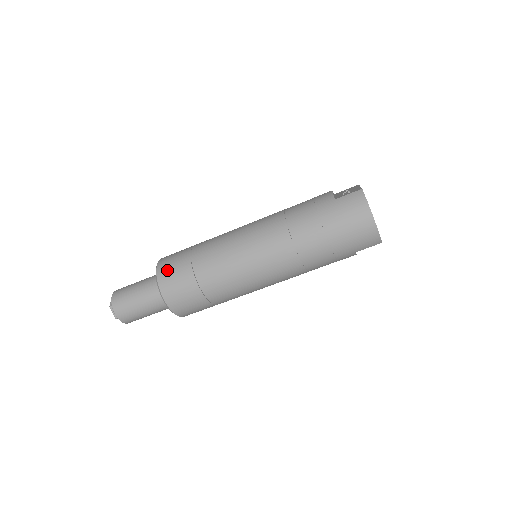
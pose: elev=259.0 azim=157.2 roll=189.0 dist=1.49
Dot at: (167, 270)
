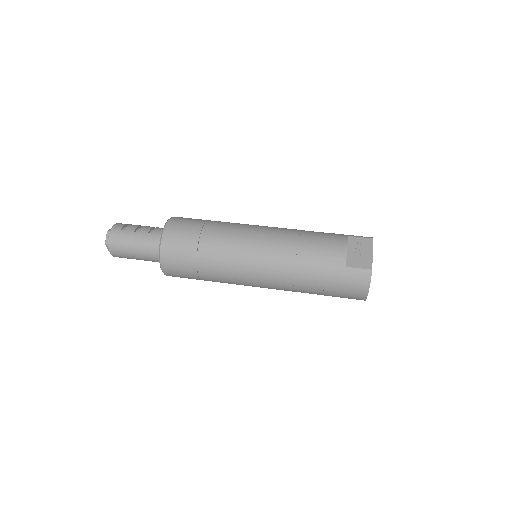
Dot at: (171, 252)
